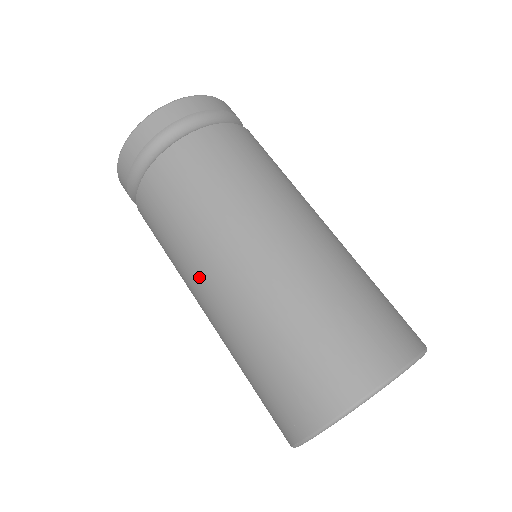
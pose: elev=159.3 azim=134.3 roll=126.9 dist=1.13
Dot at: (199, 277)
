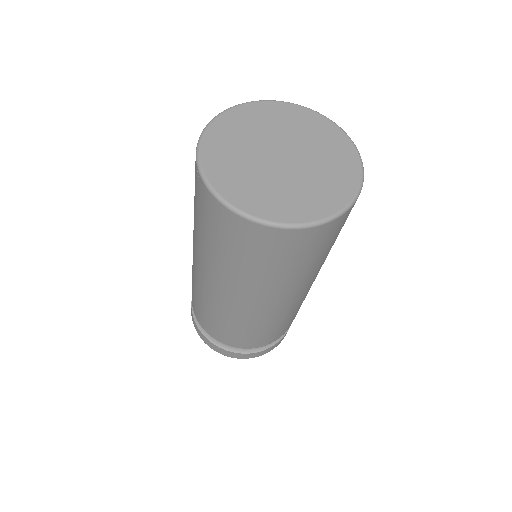
Dot at: occluded
